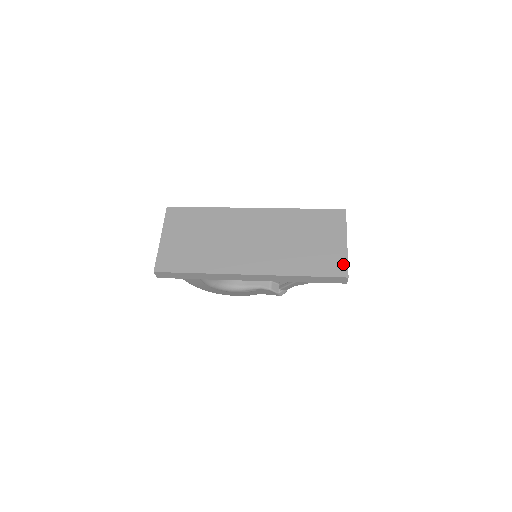
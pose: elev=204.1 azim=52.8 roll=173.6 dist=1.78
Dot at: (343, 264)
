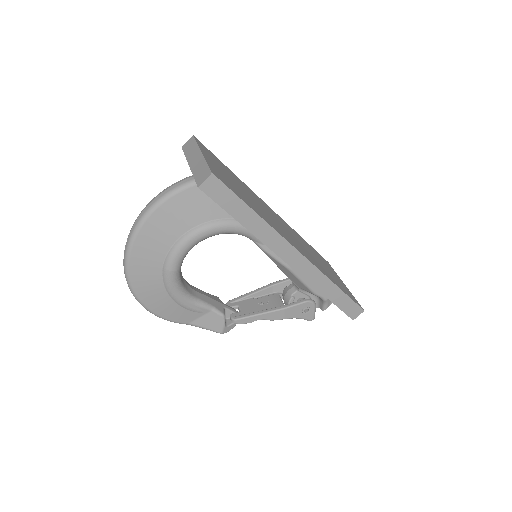
Dot at: occluded
